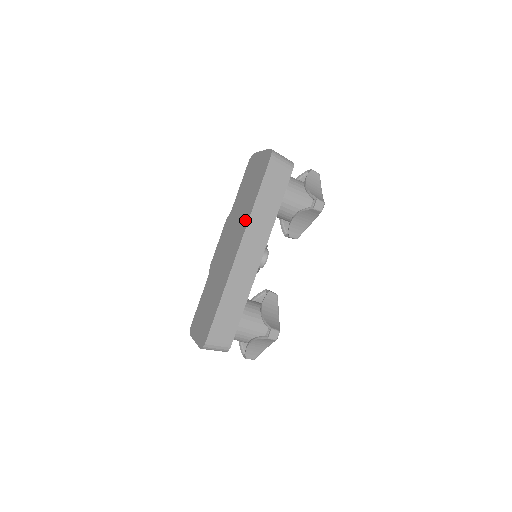
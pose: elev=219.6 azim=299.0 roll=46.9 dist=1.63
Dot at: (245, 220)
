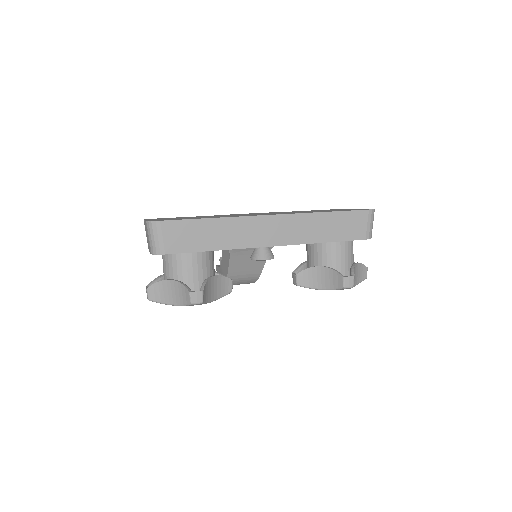
Dot at: occluded
